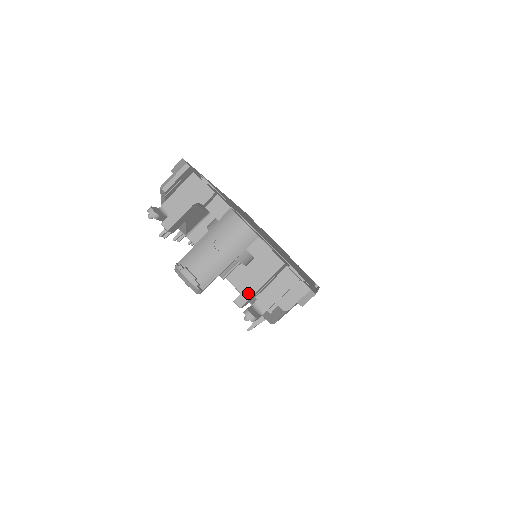
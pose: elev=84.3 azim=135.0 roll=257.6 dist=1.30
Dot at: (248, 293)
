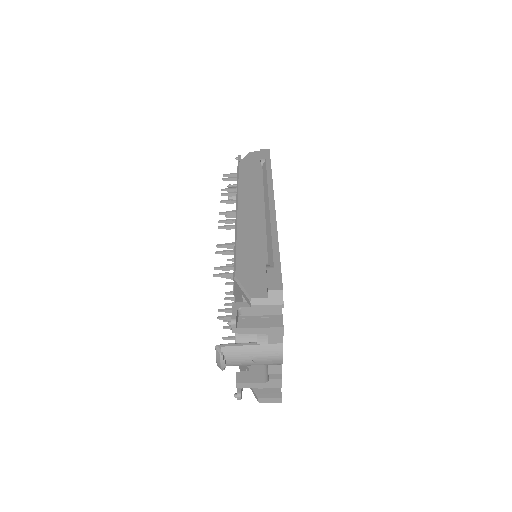
Dot at: (248, 386)
